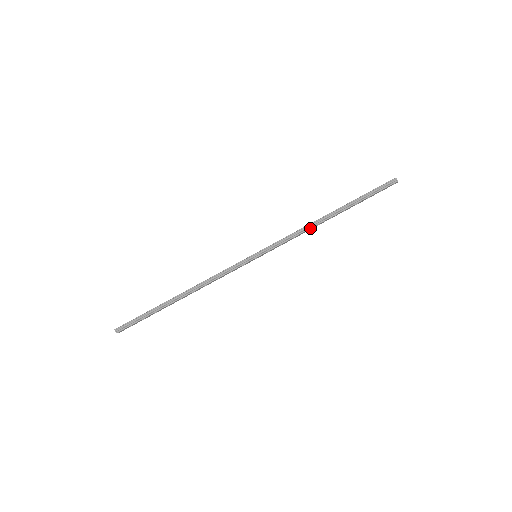
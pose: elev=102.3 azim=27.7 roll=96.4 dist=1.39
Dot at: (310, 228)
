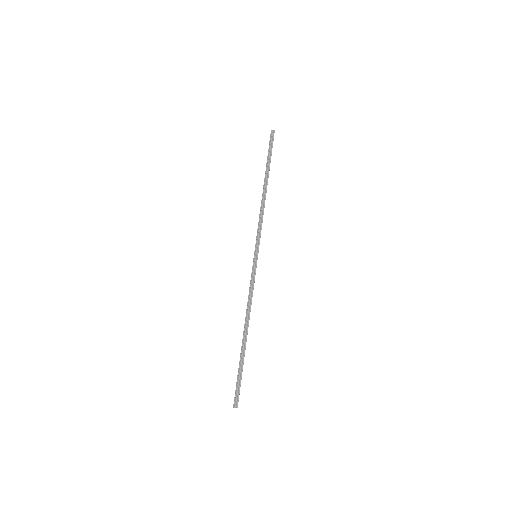
Dot at: (264, 205)
